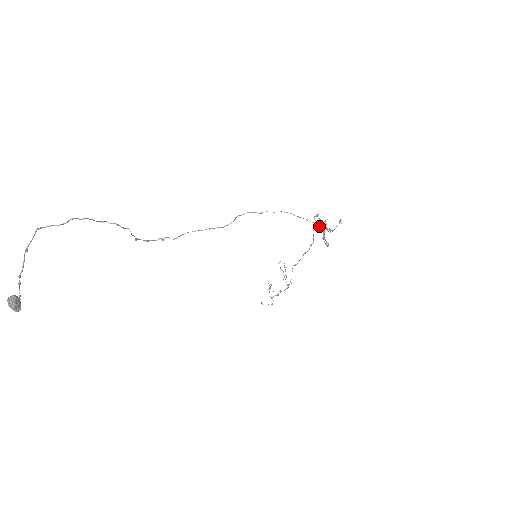
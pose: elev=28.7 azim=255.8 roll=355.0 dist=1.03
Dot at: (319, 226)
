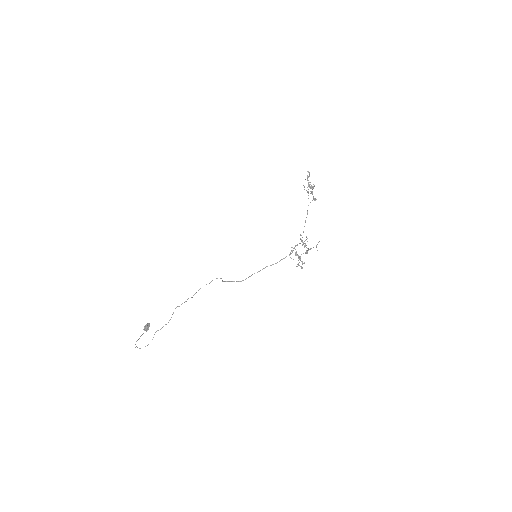
Dot at: (295, 254)
